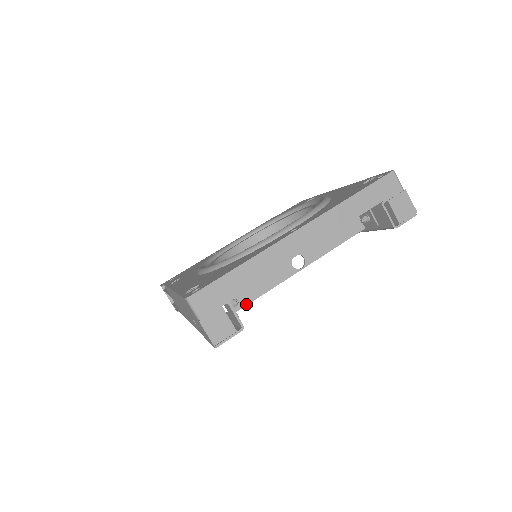
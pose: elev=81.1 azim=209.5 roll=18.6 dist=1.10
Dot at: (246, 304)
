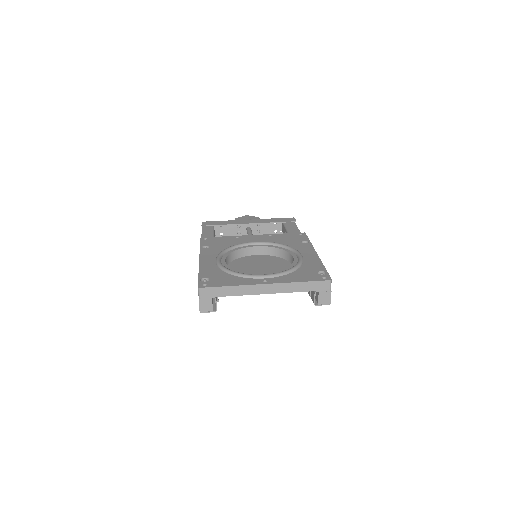
Dot at: occluded
